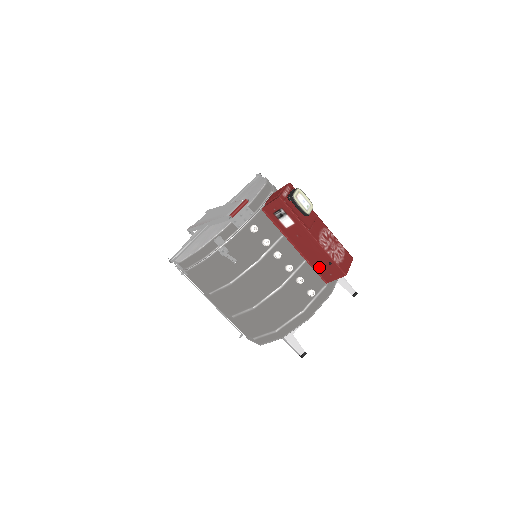
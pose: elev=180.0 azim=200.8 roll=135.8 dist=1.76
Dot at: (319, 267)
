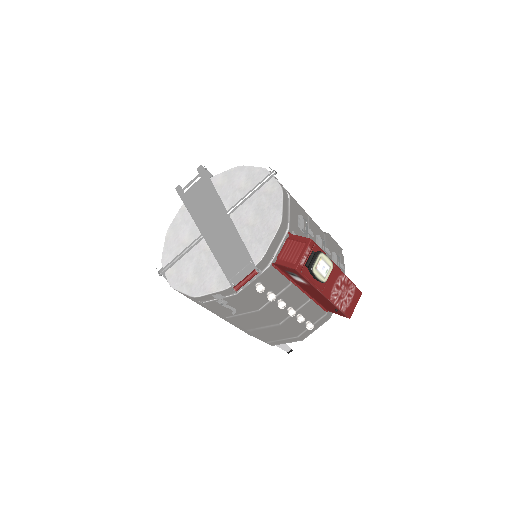
Dot at: (323, 304)
